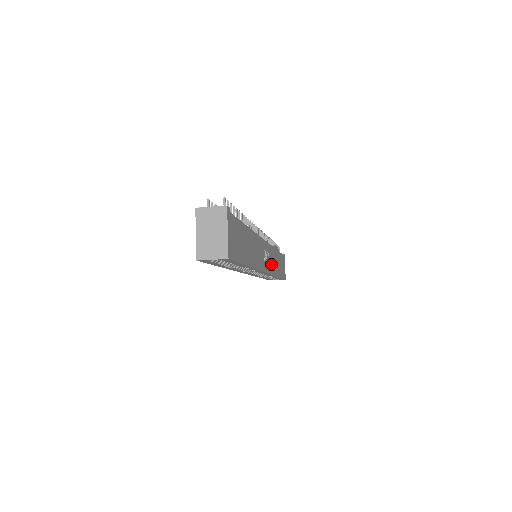
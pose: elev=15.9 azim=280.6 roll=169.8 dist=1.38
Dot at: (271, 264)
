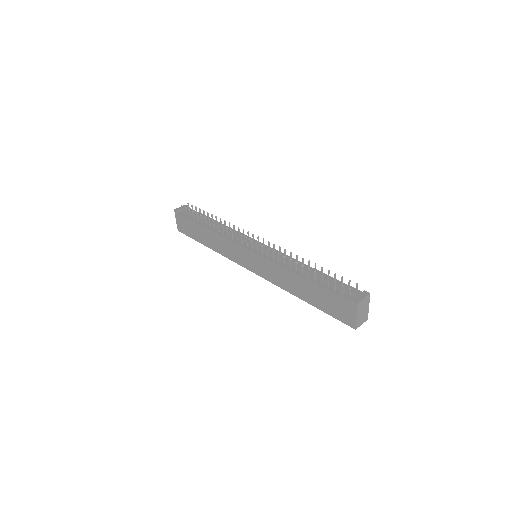
Dot at: occluded
